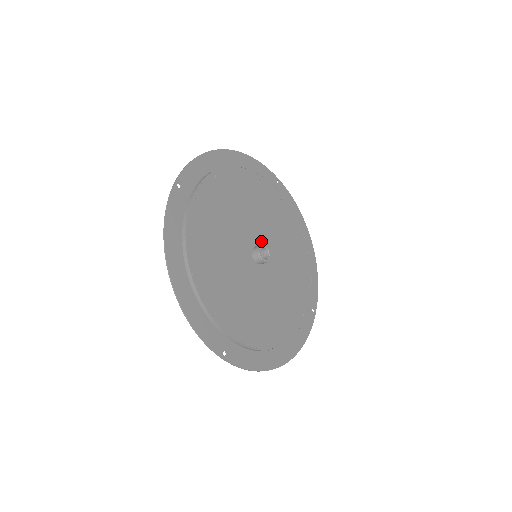
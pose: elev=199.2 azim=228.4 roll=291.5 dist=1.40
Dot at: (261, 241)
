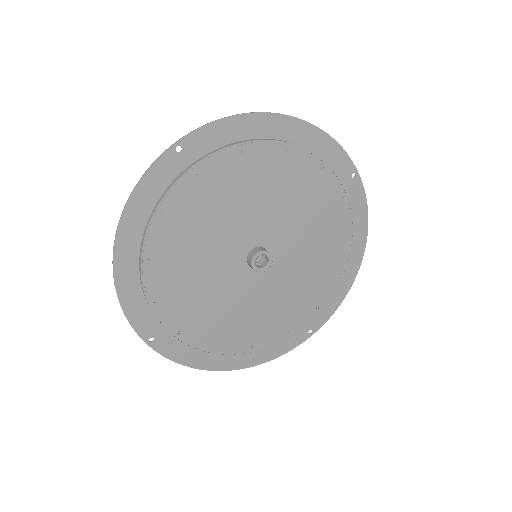
Dot at: (273, 242)
